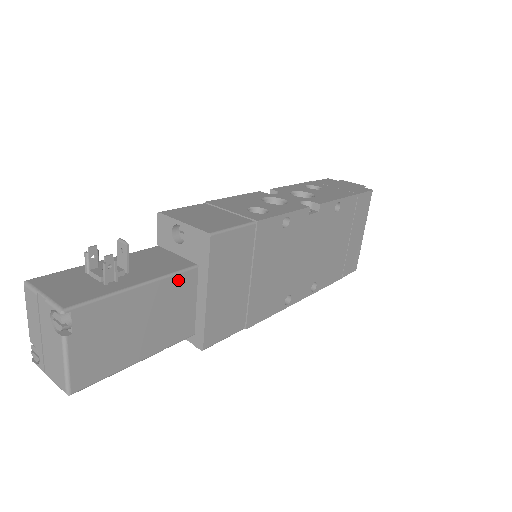
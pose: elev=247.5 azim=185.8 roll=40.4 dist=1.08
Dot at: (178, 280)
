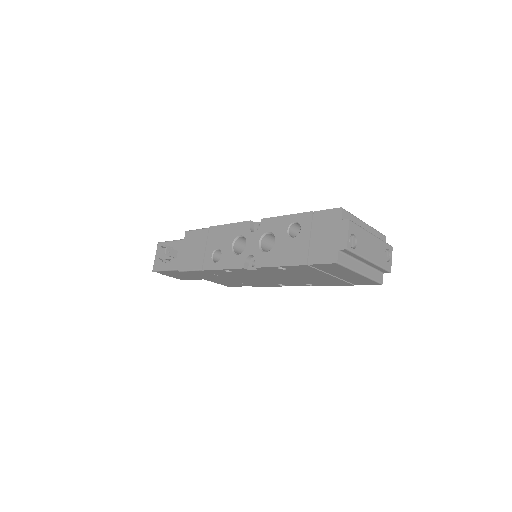
Dot at: occluded
